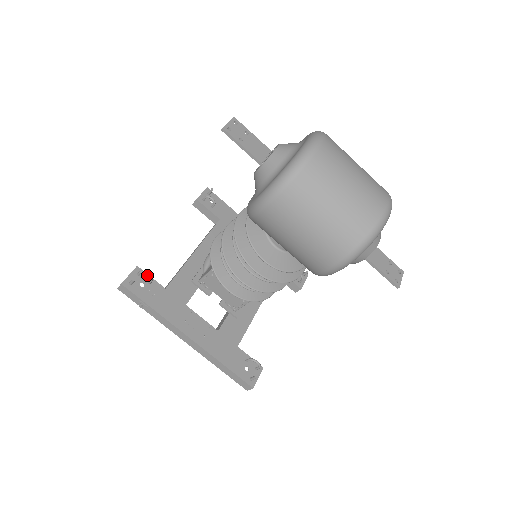
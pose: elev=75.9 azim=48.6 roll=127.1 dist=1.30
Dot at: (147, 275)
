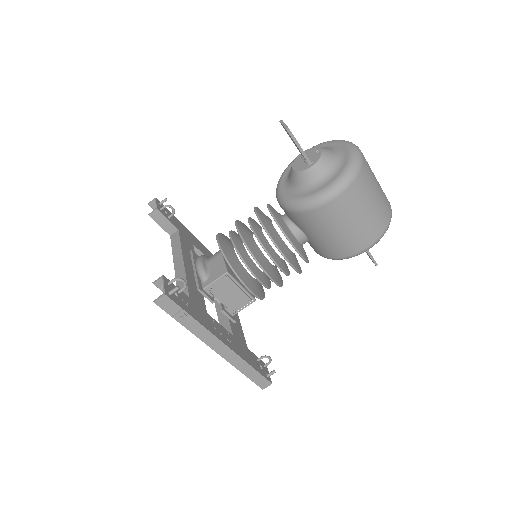
Dot at: (184, 282)
